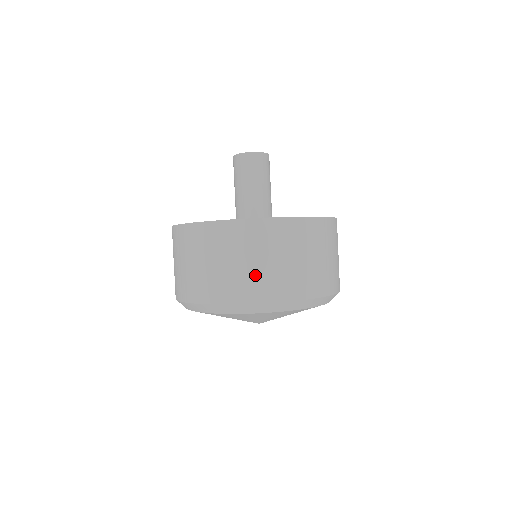
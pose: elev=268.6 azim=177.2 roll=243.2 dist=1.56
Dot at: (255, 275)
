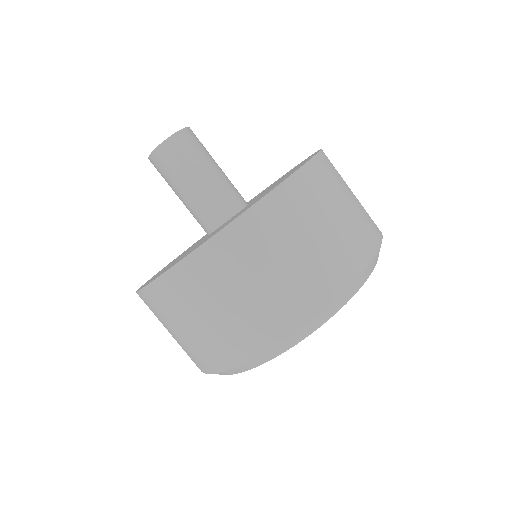
Dot at: (297, 279)
